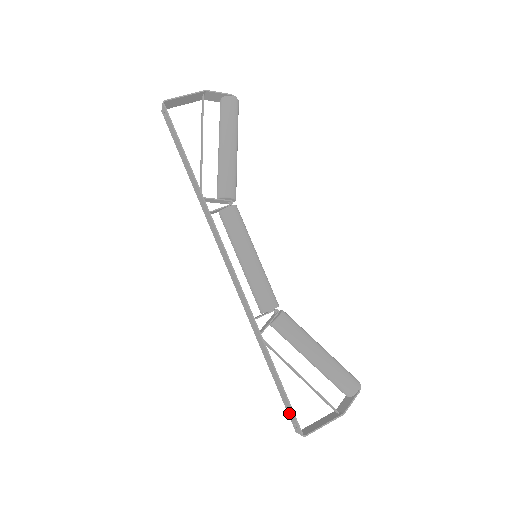
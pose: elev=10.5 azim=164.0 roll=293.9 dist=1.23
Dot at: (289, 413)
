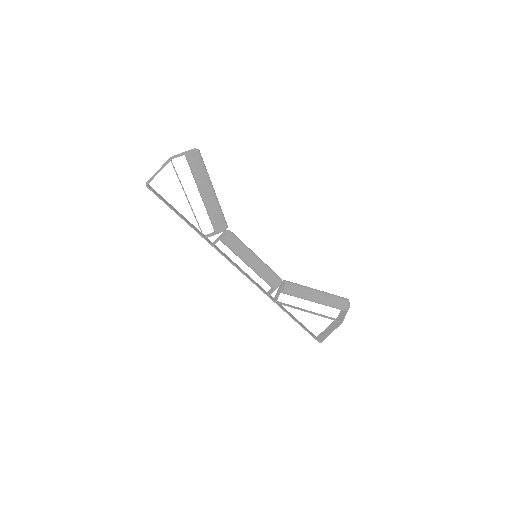
Dot at: occluded
